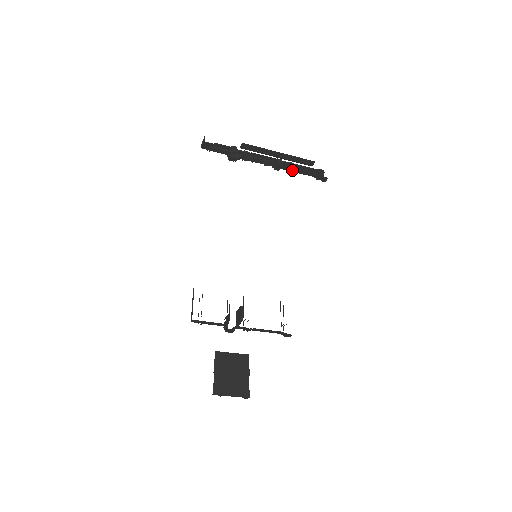
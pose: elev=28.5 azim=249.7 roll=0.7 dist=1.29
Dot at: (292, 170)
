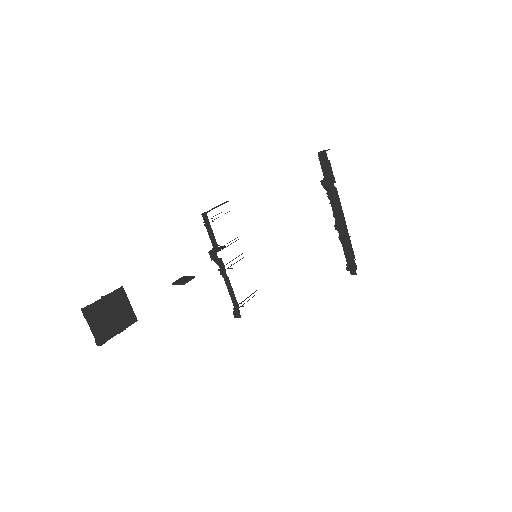
Dot at: (346, 239)
